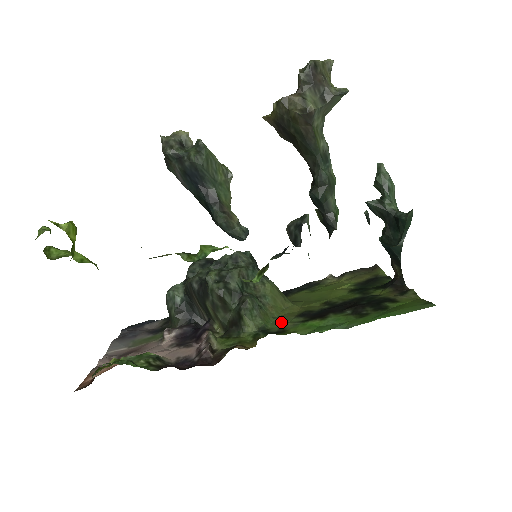
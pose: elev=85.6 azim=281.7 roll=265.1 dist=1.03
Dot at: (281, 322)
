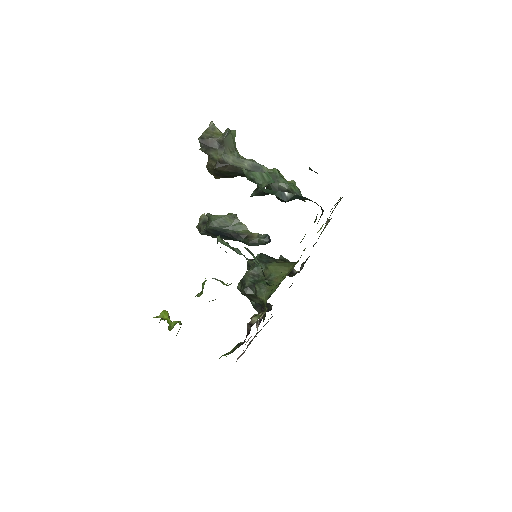
Dot at: occluded
